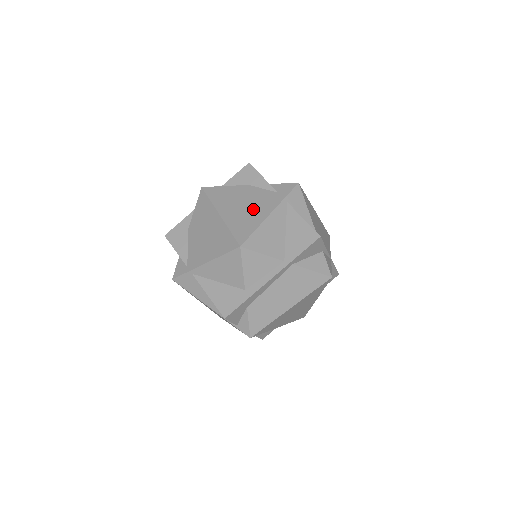
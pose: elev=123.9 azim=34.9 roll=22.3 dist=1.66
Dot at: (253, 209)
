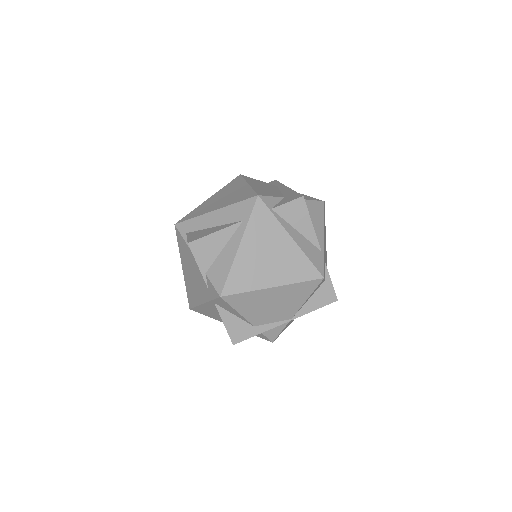
Dot at: (196, 287)
